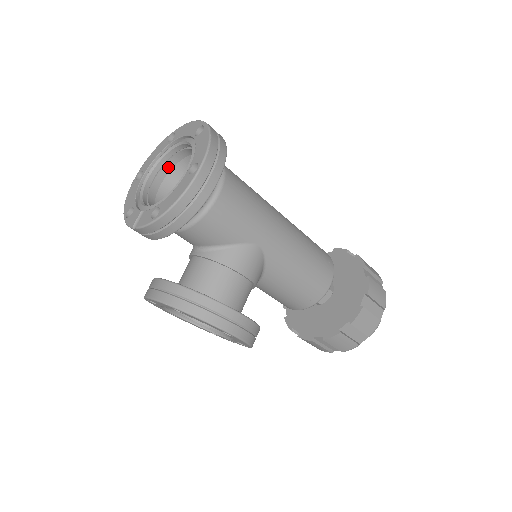
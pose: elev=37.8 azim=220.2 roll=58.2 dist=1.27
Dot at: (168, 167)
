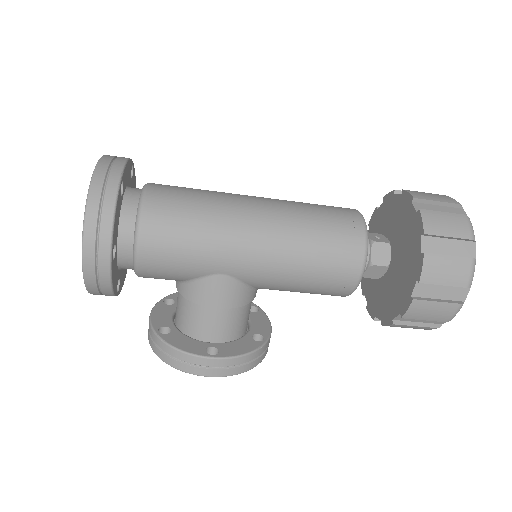
Dot at: occluded
